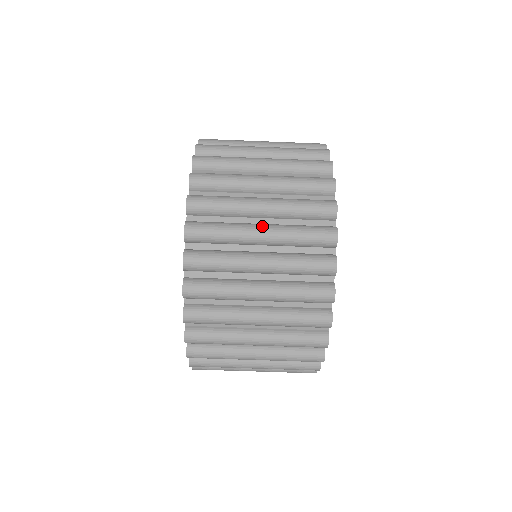
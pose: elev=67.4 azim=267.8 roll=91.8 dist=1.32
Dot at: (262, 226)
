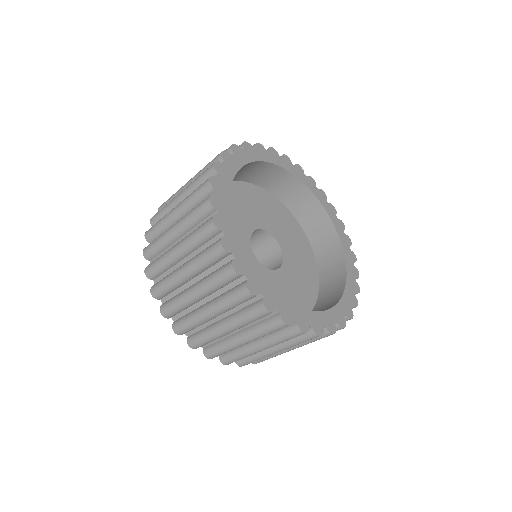
Dot at: (289, 350)
